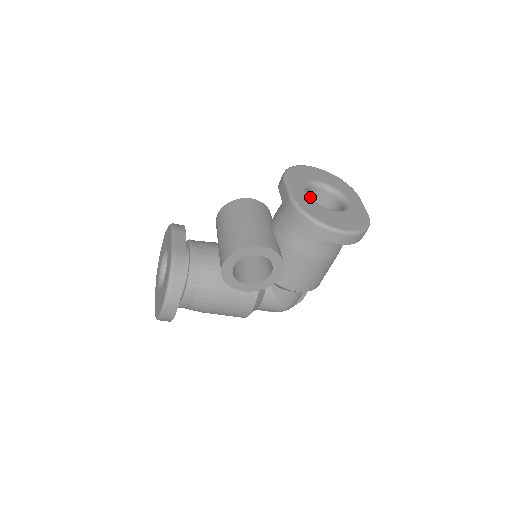
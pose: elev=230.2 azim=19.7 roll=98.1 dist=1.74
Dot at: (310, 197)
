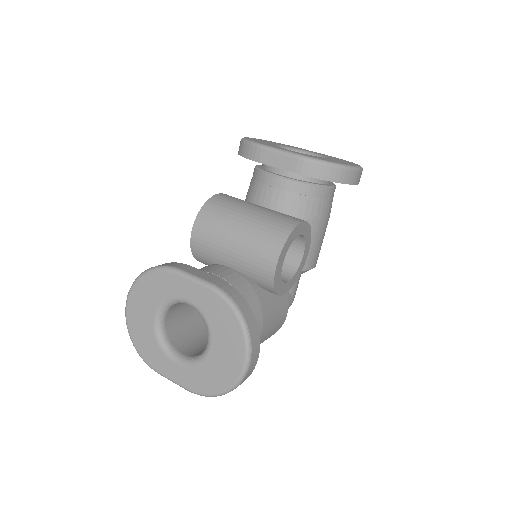
Dot at: occluded
